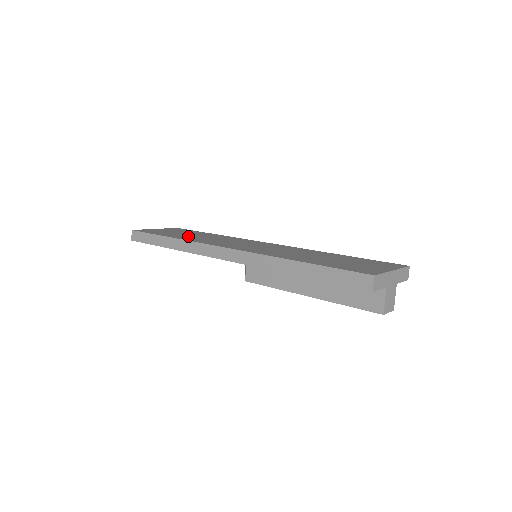
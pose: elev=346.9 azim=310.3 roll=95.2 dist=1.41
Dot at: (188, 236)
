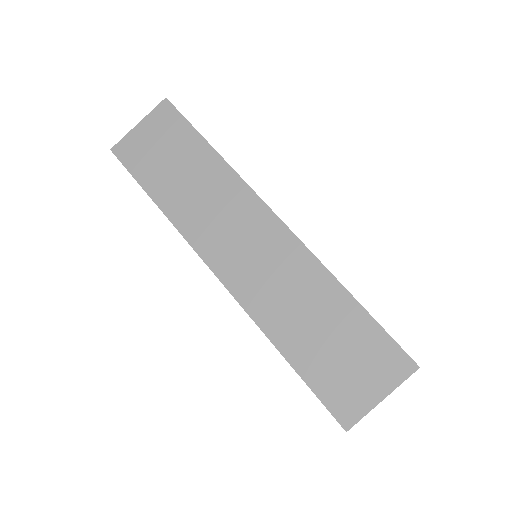
Dot at: (176, 188)
